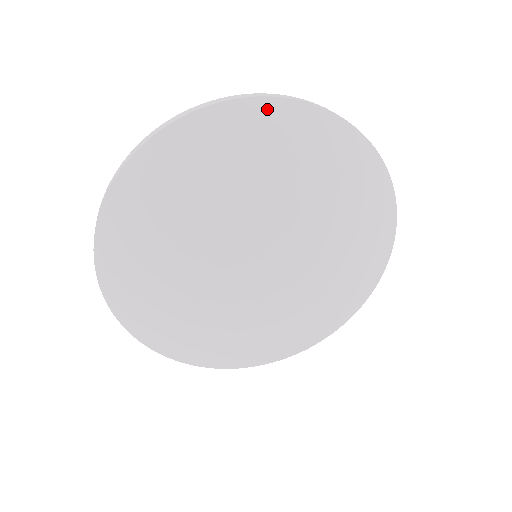
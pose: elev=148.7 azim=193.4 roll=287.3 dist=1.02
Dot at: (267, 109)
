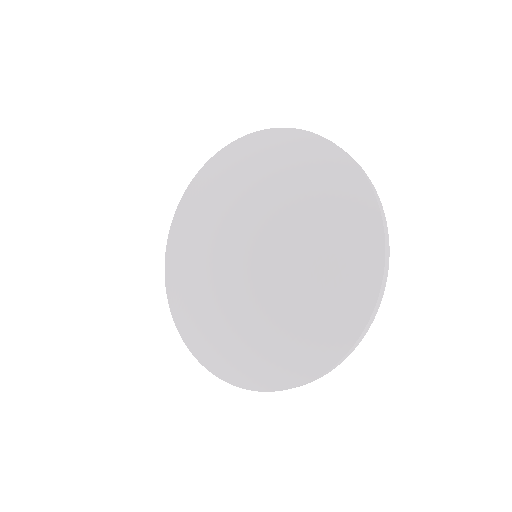
Dot at: (183, 202)
